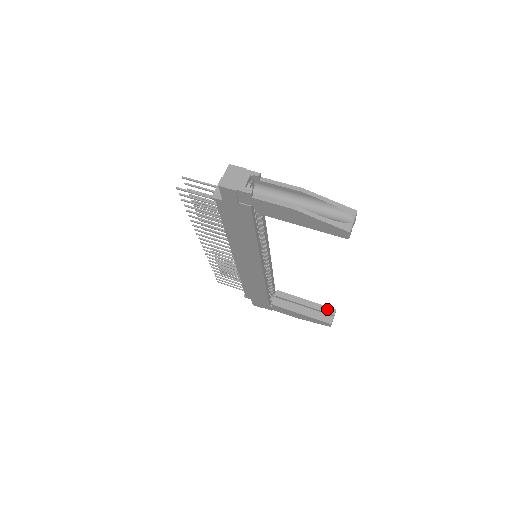
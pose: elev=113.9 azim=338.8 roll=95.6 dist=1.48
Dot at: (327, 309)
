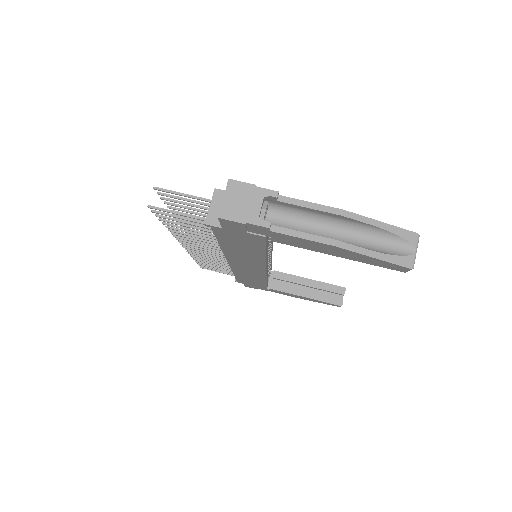
Dot at: (335, 288)
